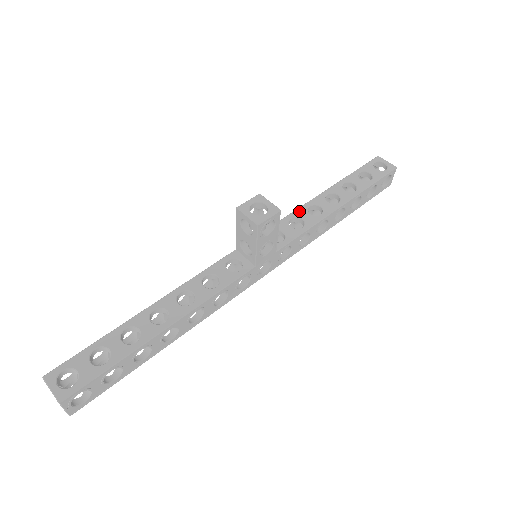
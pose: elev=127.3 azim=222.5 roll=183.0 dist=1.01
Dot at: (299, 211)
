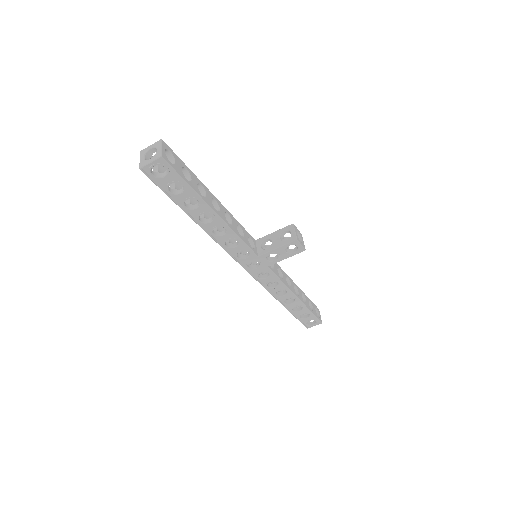
Dot at: (284, 272)
